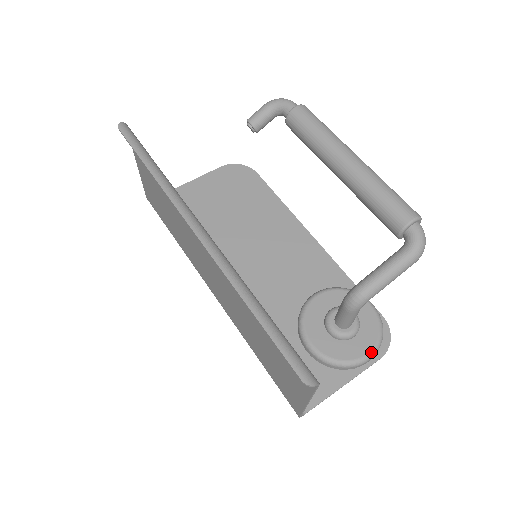
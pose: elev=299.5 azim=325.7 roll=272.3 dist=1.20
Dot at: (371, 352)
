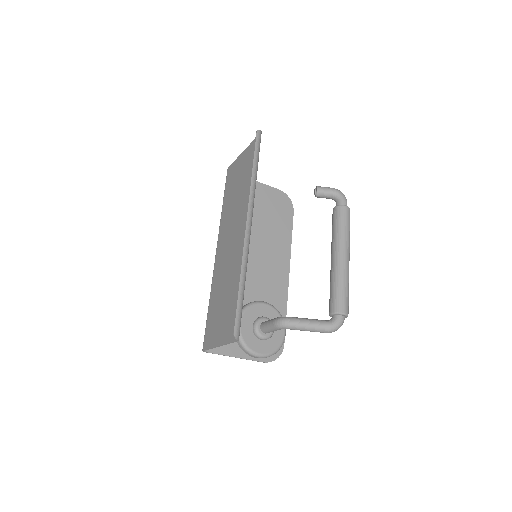
Dot at: (263, 355)
